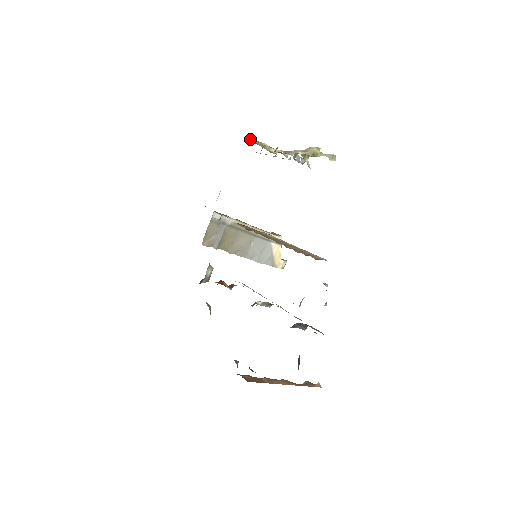
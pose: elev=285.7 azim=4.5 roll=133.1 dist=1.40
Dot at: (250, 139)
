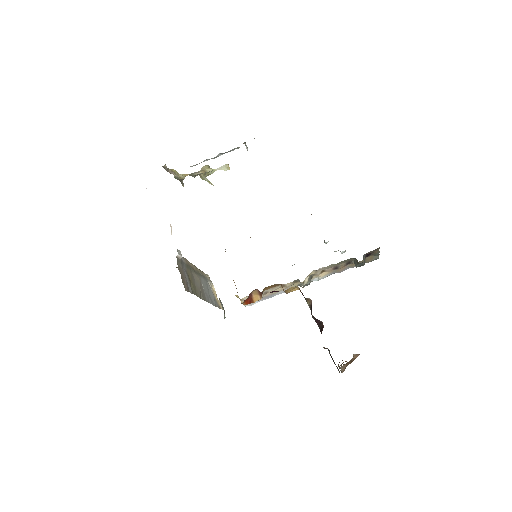
Dot at: (163, 166)
